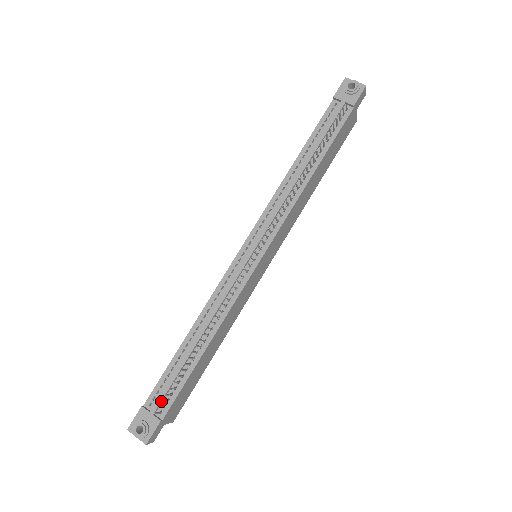
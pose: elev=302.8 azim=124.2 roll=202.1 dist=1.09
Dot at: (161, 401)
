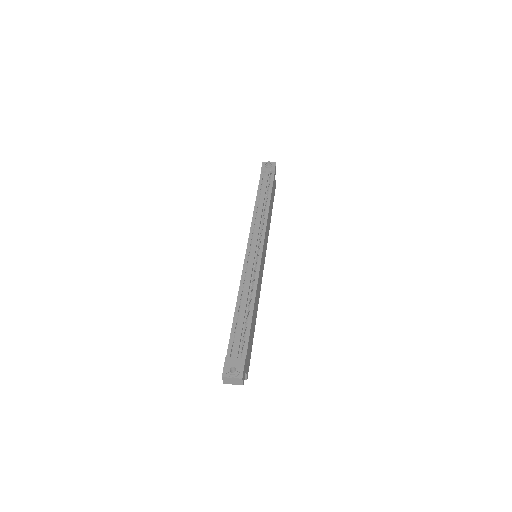
Dot at: (239, 348)
